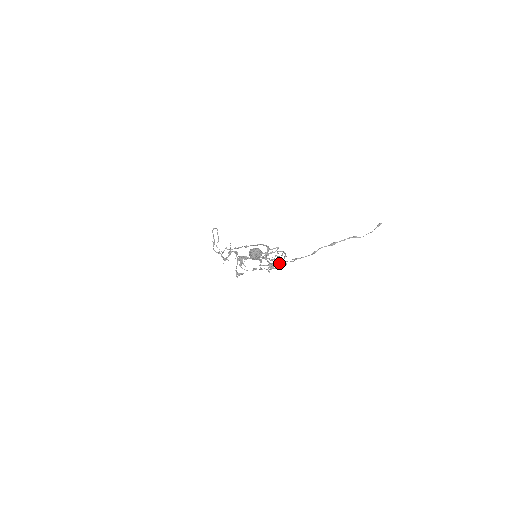
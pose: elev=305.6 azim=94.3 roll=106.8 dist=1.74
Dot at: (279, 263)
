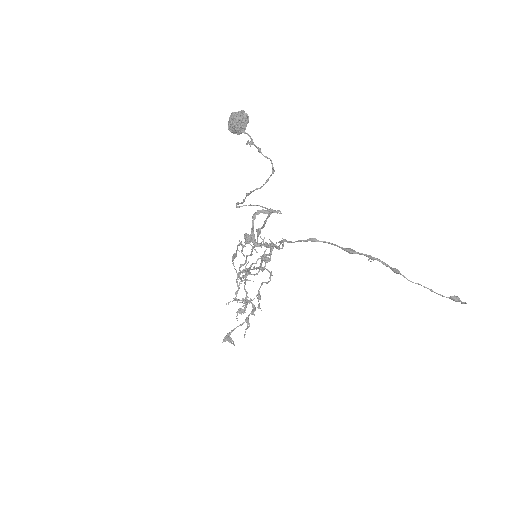
Dot at: (262, 244)
